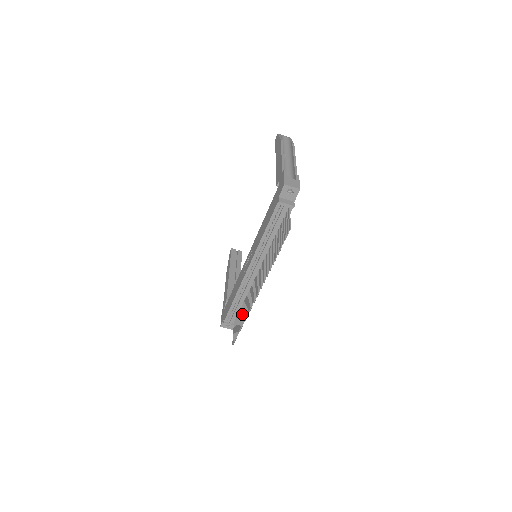
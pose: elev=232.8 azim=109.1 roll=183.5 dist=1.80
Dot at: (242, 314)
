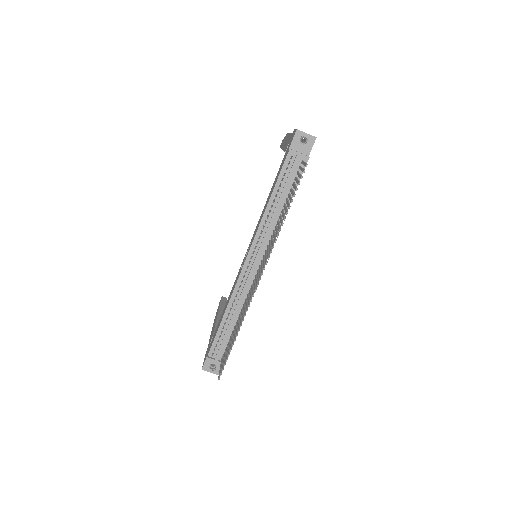
Dot at: occluded
